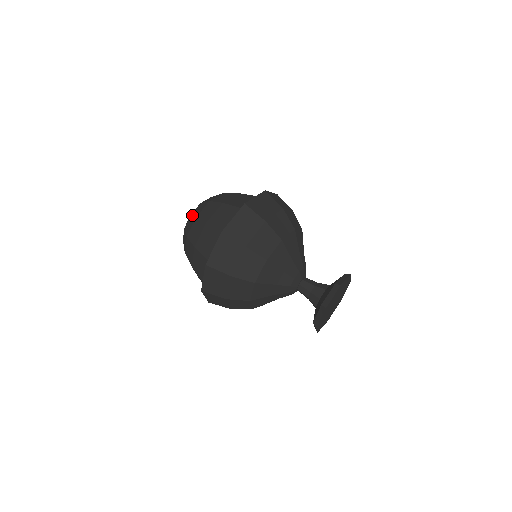
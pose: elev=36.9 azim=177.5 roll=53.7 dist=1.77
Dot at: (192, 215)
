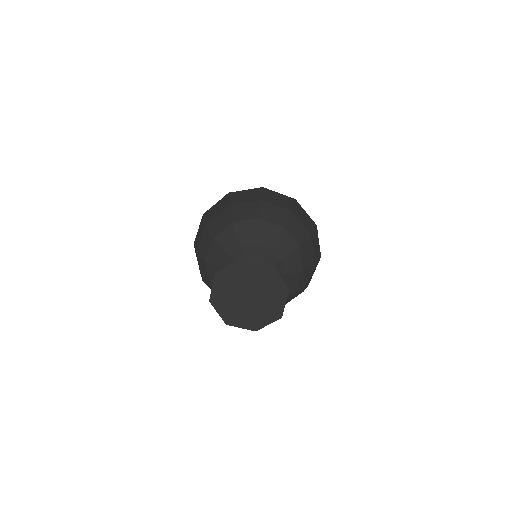
Dot at: occluded
